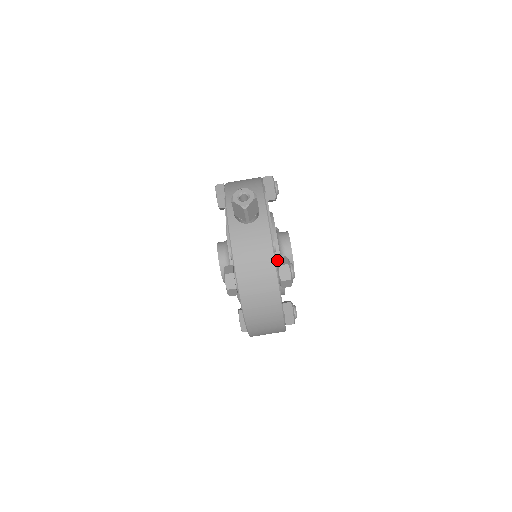
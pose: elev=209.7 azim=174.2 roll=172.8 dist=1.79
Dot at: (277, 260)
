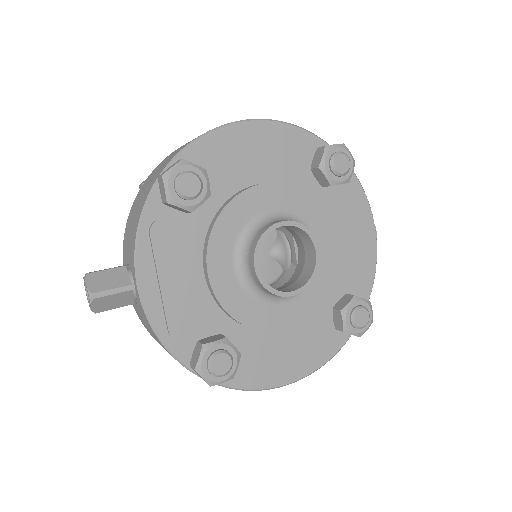
Dot at: (194, 349)
